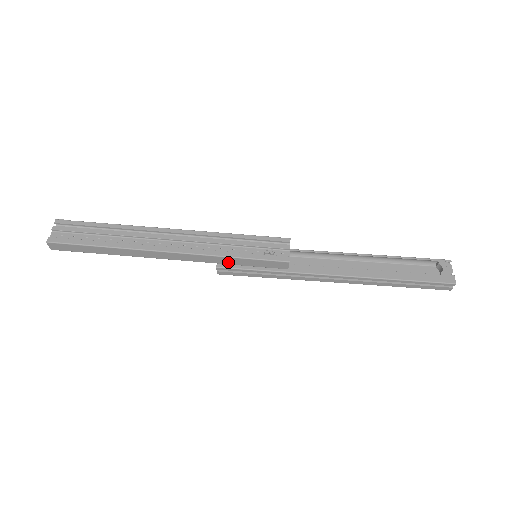
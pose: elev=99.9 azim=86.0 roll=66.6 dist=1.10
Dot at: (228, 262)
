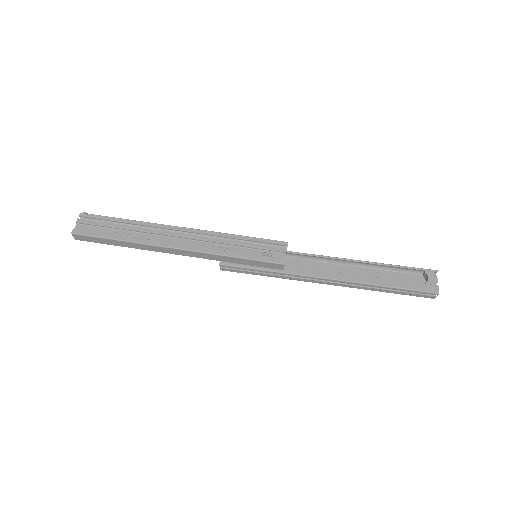
Dot at: (230, 261)
